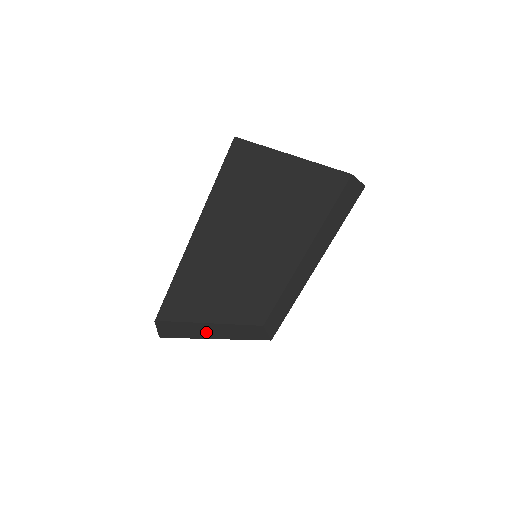
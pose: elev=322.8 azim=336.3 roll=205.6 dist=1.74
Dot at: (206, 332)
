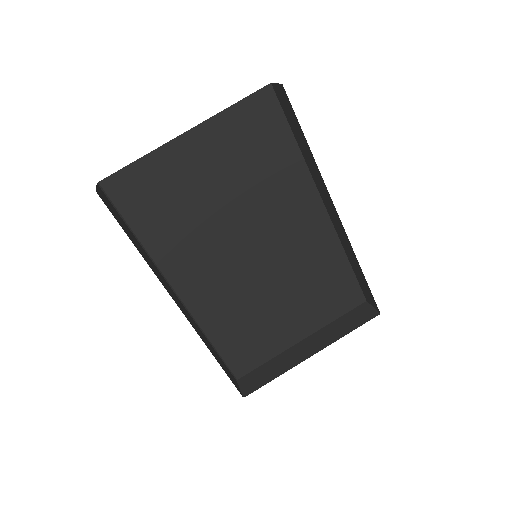
Dot at: (295, 357)
